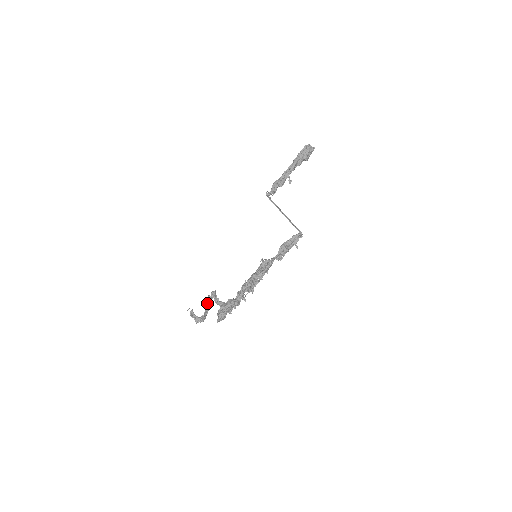
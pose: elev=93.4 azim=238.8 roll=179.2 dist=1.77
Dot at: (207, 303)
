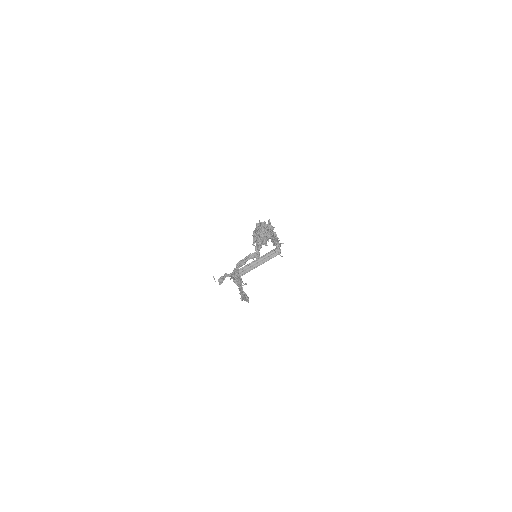
Dot at: occluded
